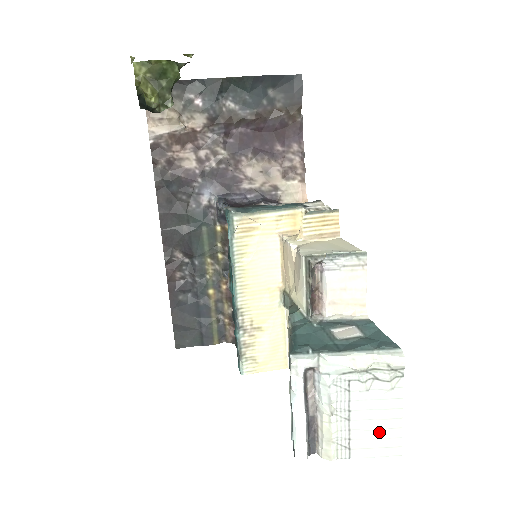
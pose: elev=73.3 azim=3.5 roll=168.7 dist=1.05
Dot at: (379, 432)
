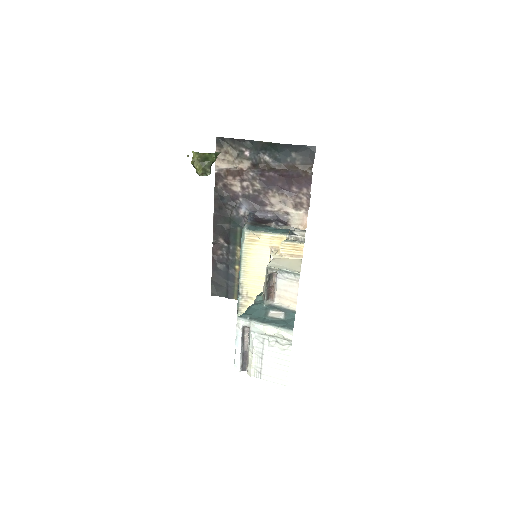
Dot at: (276, 370)
